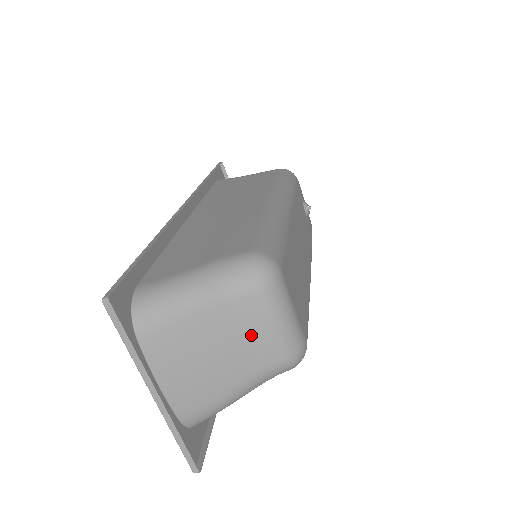
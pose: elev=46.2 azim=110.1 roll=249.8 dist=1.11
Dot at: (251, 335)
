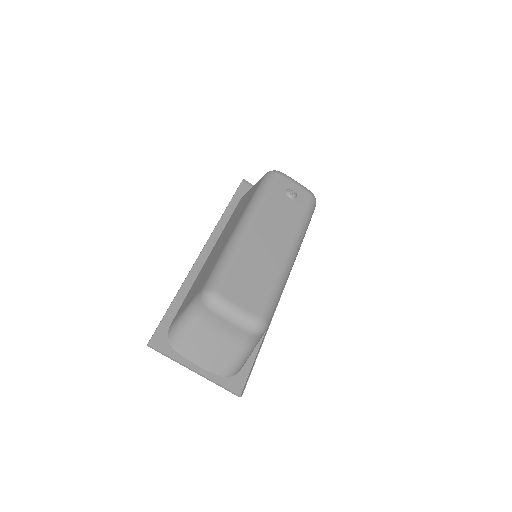
Dot at: (223, 330)
